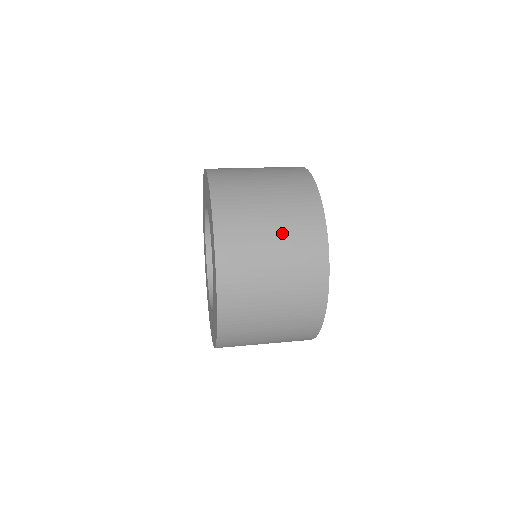
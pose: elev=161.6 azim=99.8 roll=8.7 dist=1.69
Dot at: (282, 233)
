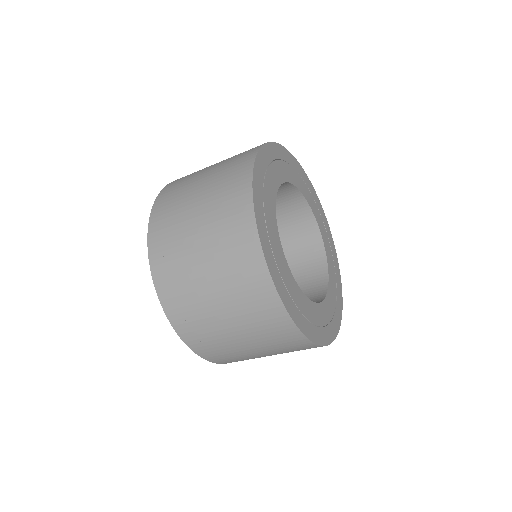
Dot at: occluded
